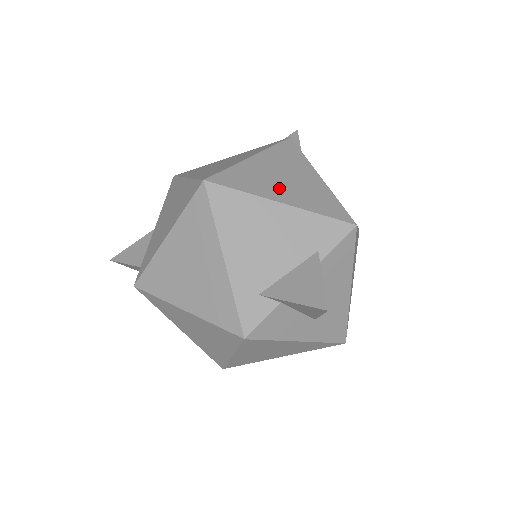
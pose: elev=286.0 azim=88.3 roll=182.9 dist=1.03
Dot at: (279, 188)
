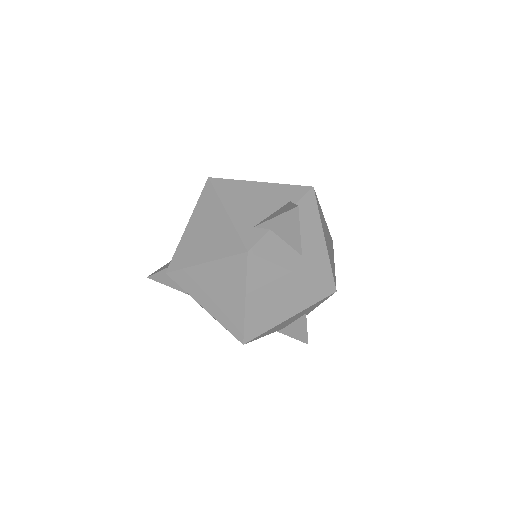
Dot at: occluded
